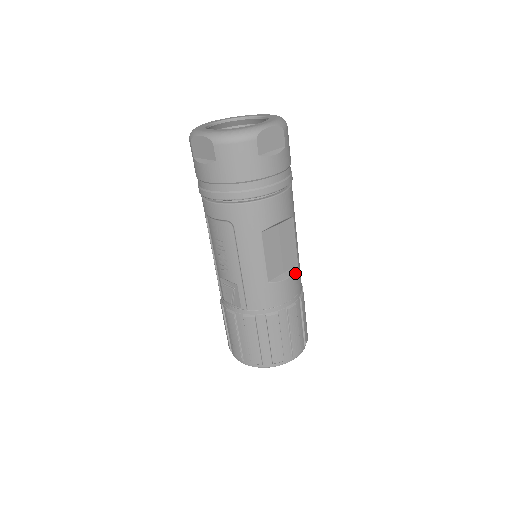
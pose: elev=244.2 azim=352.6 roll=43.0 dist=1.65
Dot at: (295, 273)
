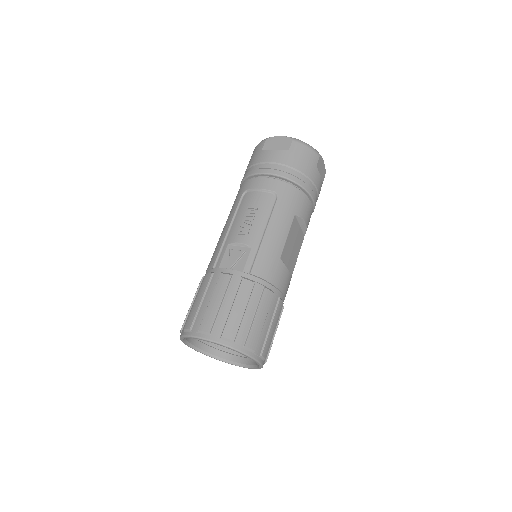
Dot at: occluded
